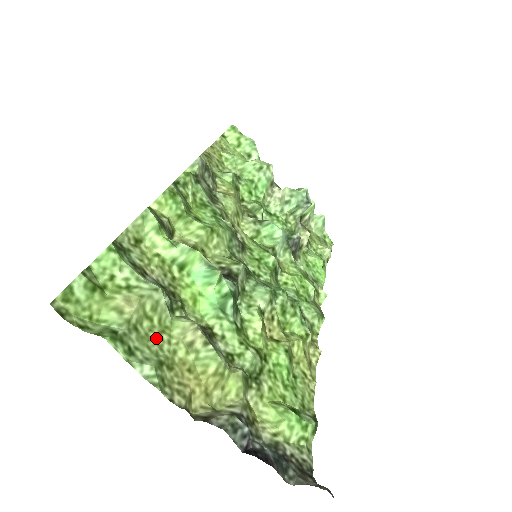
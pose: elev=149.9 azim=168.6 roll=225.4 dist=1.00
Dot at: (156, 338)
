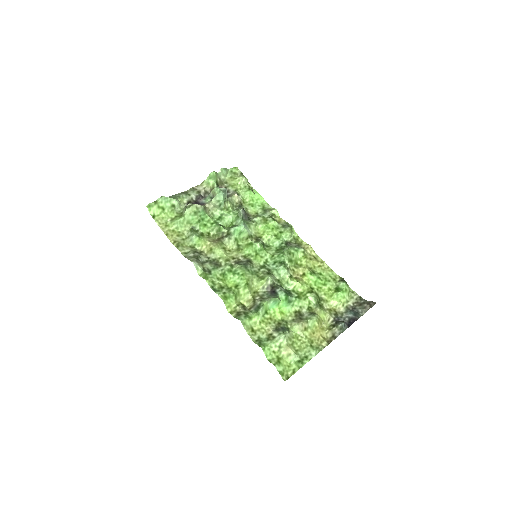
Dot at: (300, 343)
